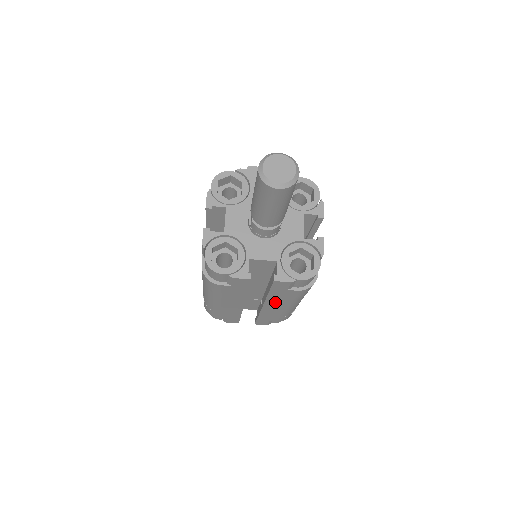
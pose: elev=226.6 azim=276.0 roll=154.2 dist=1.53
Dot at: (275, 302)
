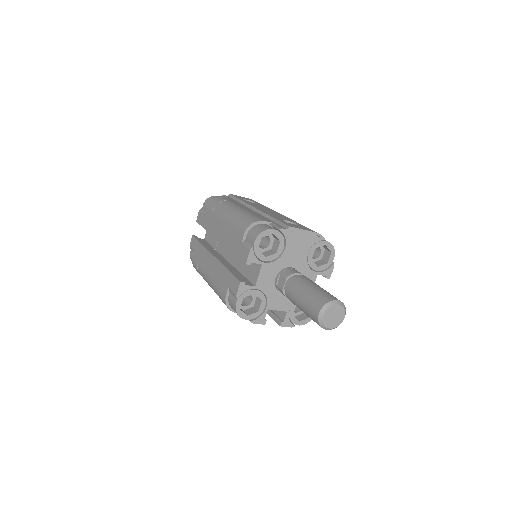
Dot at: occluded
